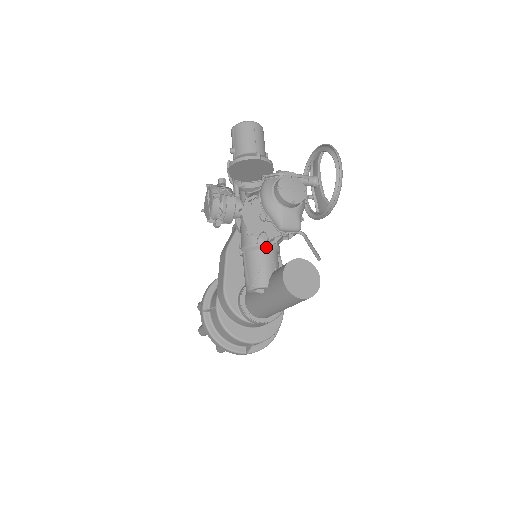
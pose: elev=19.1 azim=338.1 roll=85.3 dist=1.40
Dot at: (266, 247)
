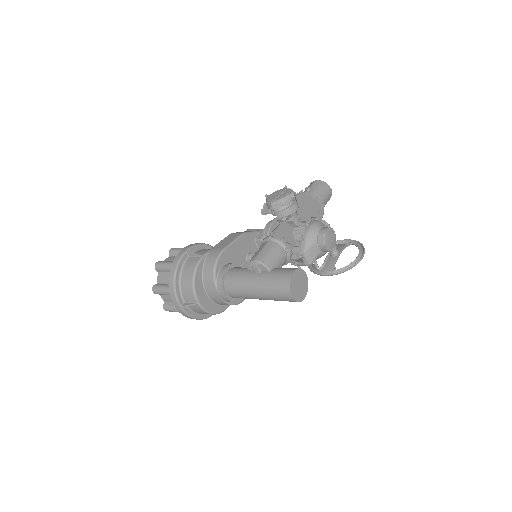
Dot at: (288, 251)
